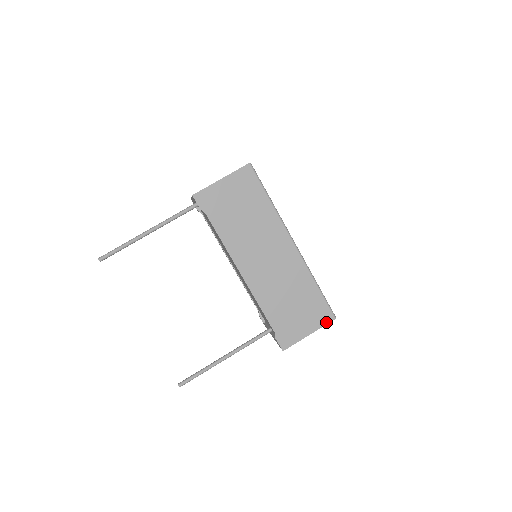
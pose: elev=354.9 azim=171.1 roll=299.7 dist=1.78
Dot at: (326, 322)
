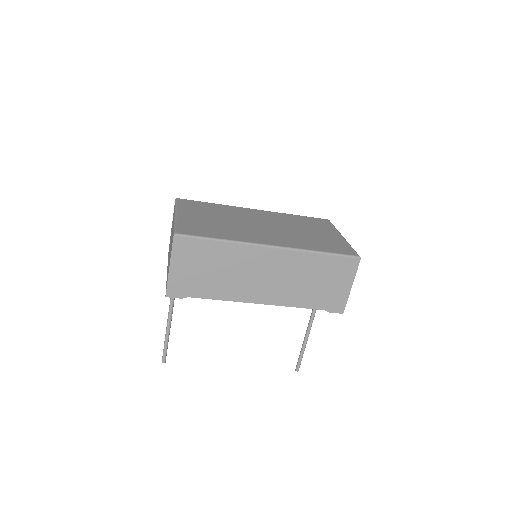
Dot at: (356, 267)
